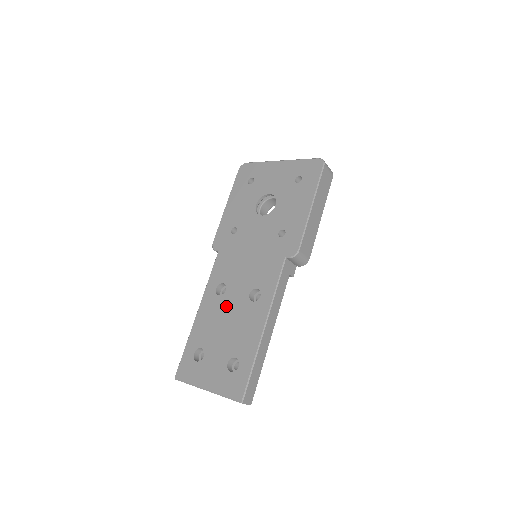
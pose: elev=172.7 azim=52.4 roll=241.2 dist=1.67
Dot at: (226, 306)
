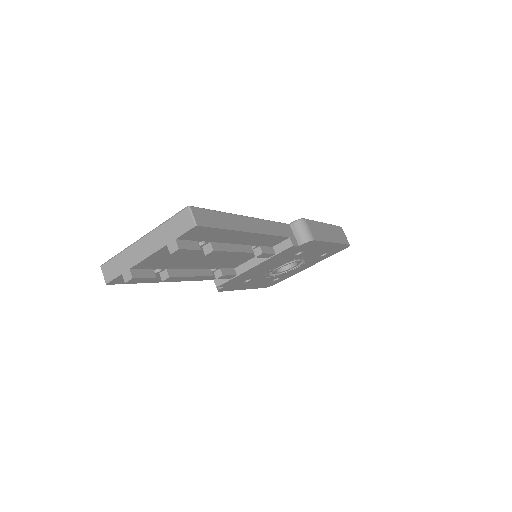
Dot at: occluded
